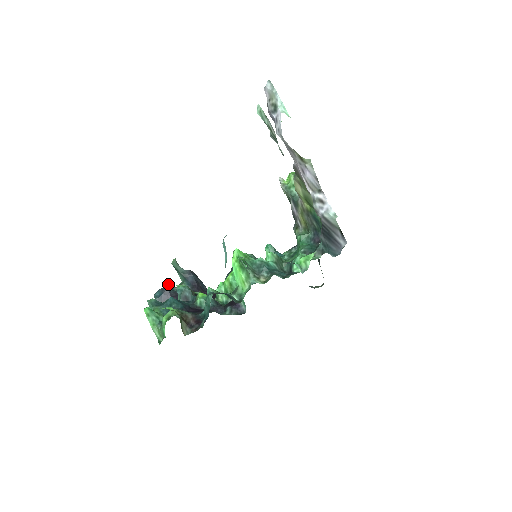
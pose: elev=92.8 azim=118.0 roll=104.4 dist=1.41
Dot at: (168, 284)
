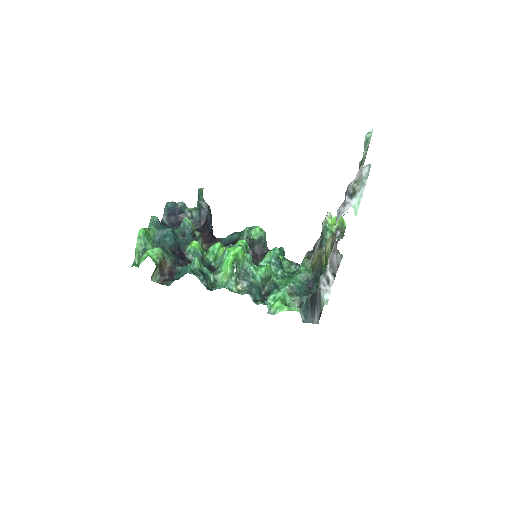
Dot at: (183, 204)
